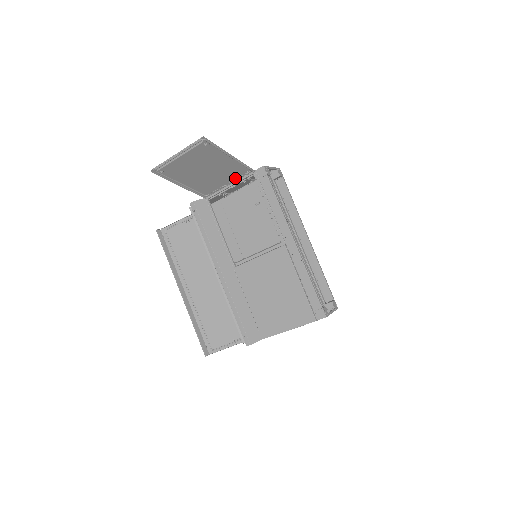
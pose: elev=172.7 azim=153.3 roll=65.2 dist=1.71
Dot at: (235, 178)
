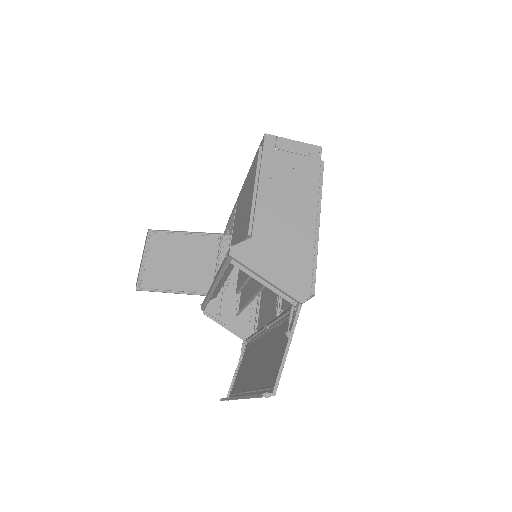
Dot at: (217, 255)
